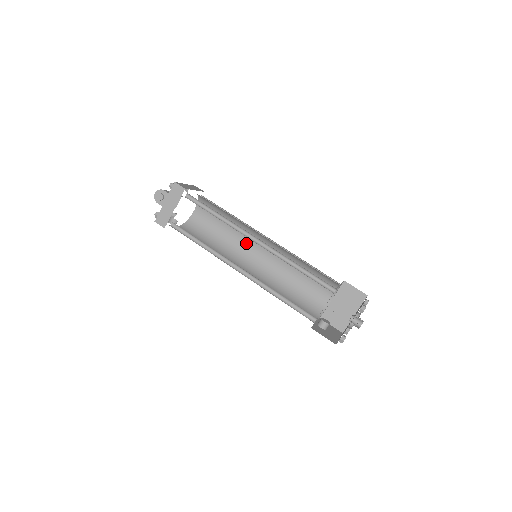
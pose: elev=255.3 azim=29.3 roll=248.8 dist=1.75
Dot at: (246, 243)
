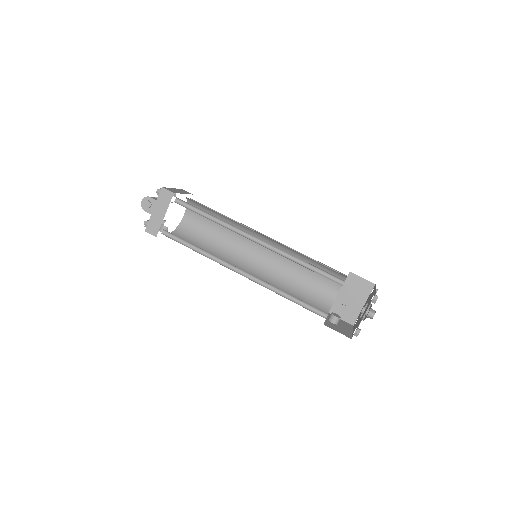
Dot at: (243, 244)
